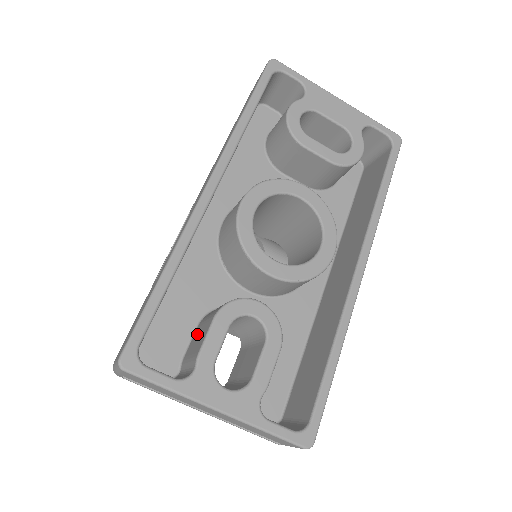
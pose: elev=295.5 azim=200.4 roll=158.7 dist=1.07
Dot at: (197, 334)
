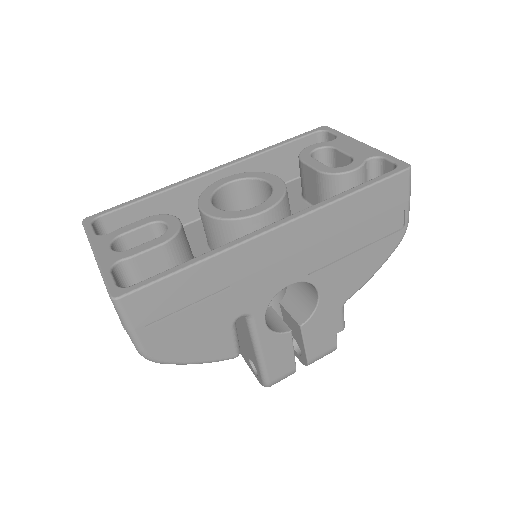
Dot at: occluded
